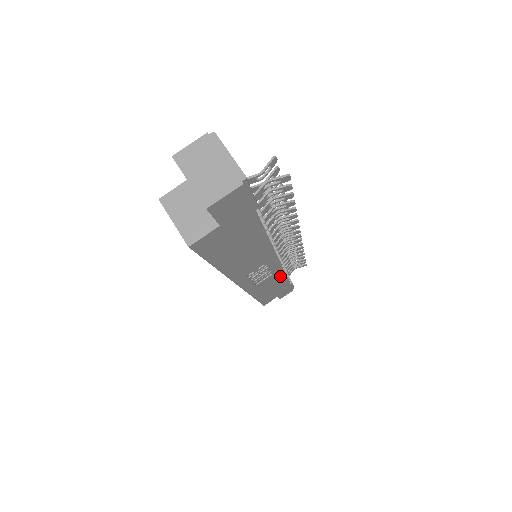
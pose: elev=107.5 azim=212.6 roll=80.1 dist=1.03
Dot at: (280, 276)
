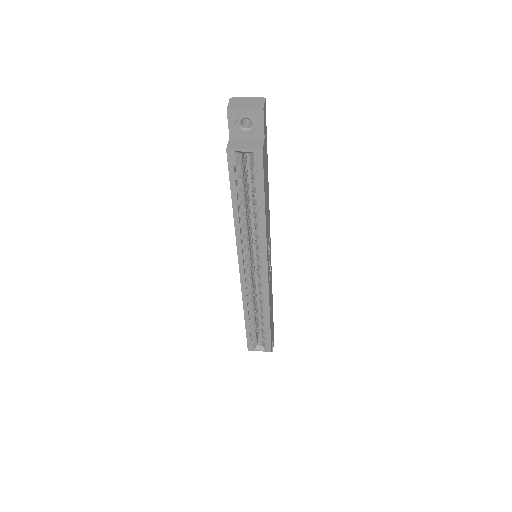
Dot at: (271, 285)
